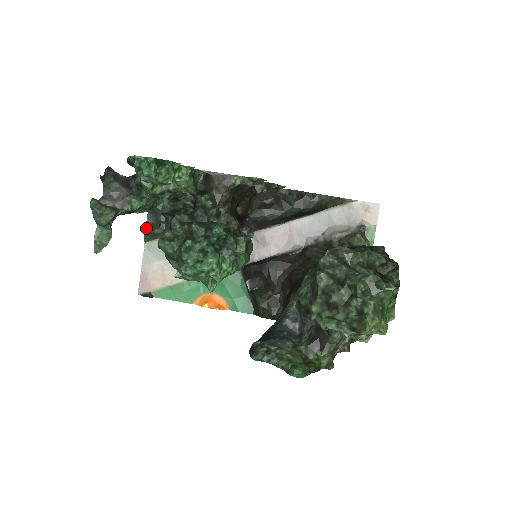
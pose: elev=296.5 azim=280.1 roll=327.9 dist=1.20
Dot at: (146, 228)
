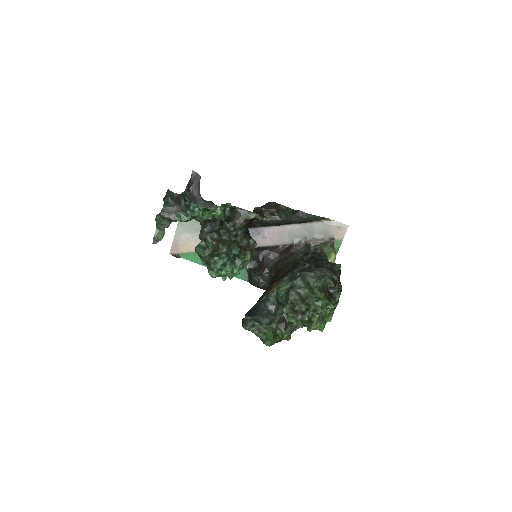
Dot at: occluded
